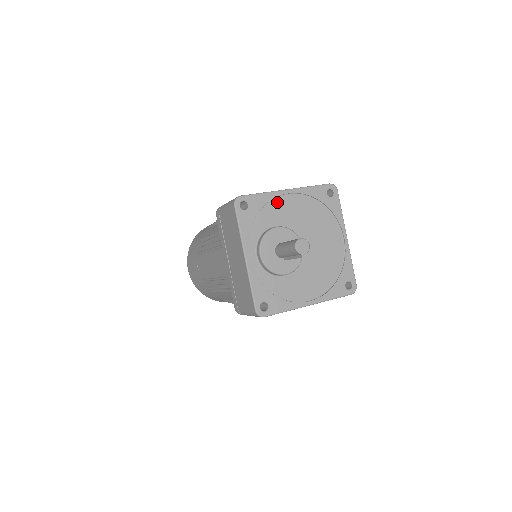
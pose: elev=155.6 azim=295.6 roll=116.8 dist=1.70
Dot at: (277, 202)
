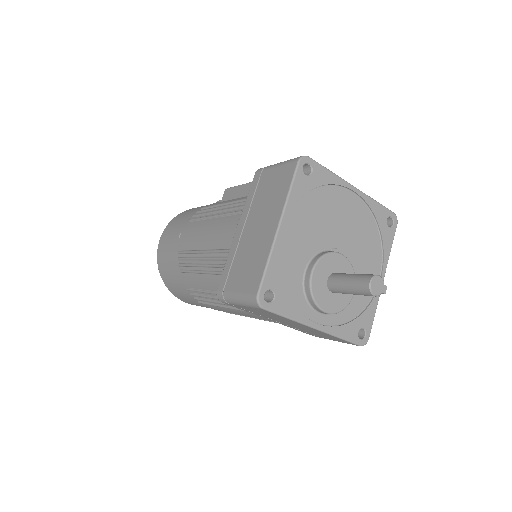
Dot at: (284, 249)
